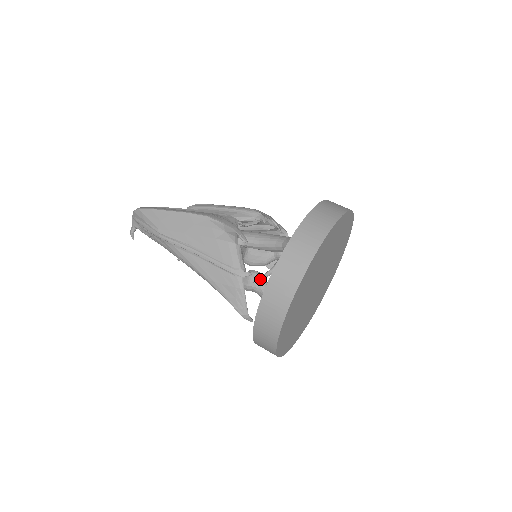
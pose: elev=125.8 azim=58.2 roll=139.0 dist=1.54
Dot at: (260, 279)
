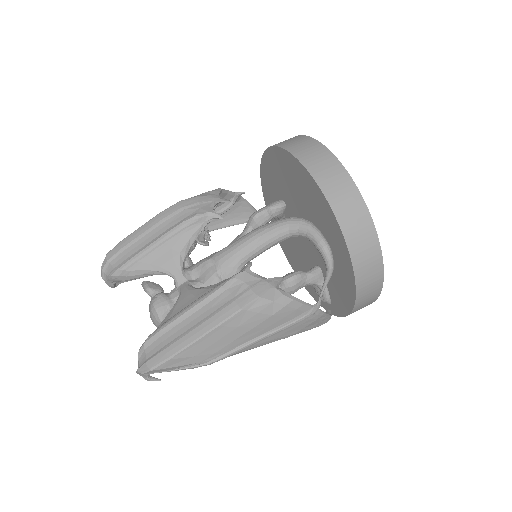
Dot at: occluded
